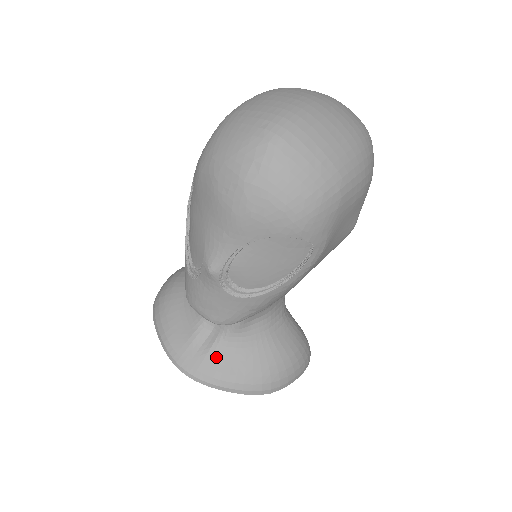
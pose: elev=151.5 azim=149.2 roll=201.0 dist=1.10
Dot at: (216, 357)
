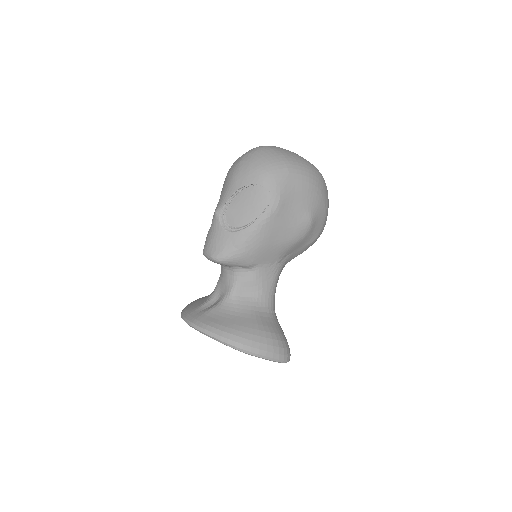
Dot at: (212, 313)
